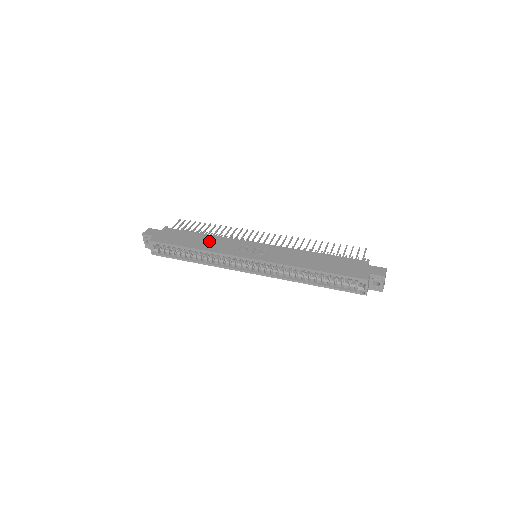
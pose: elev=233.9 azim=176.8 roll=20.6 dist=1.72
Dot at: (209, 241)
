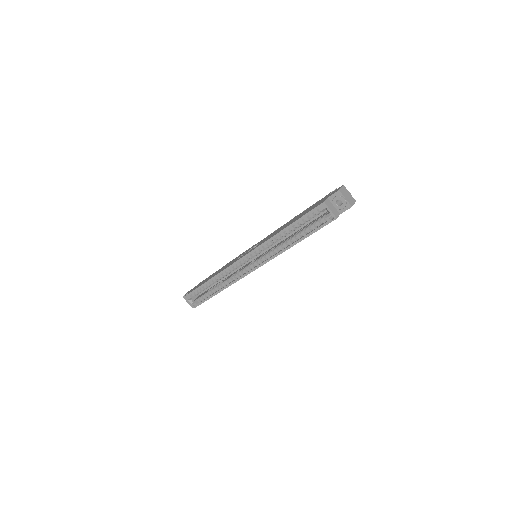
Dot at: occluded
